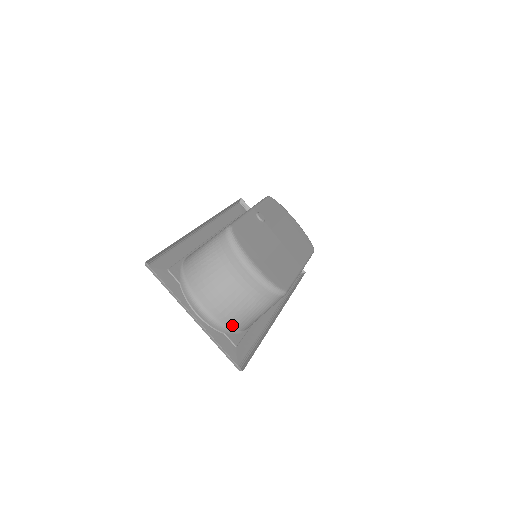
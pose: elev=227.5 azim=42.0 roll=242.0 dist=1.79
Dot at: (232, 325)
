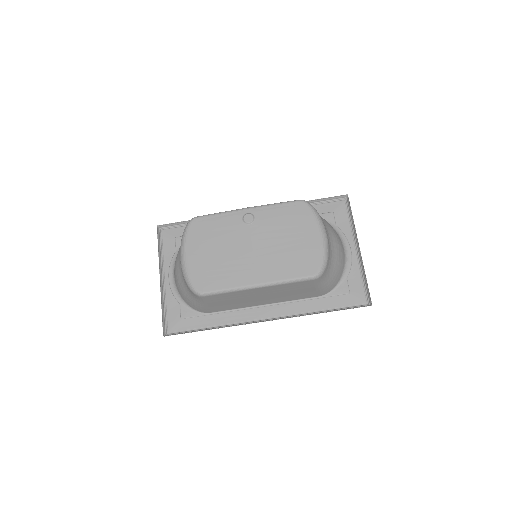
Dot at: (185, 301)
